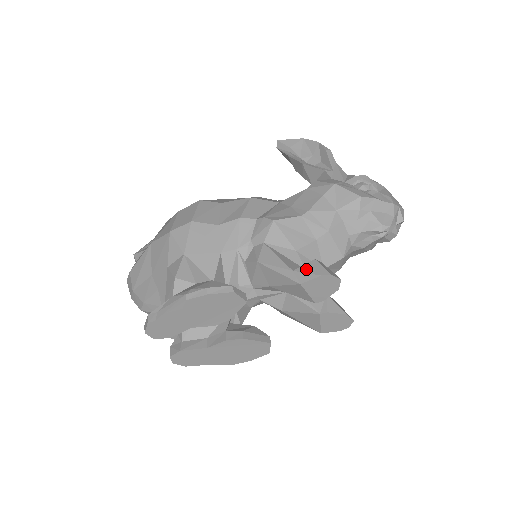
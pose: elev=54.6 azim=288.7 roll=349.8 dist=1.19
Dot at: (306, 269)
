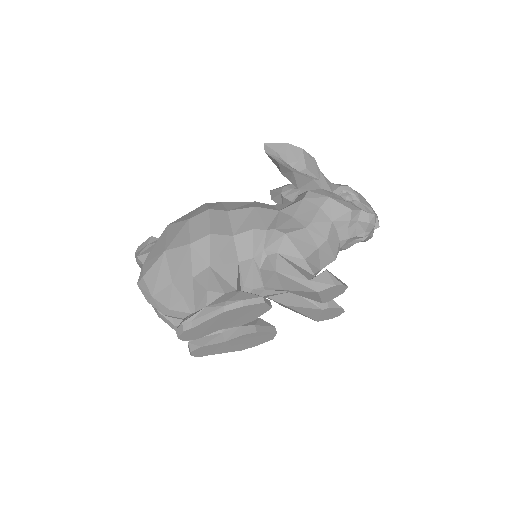
Dot at: (321, 279)
